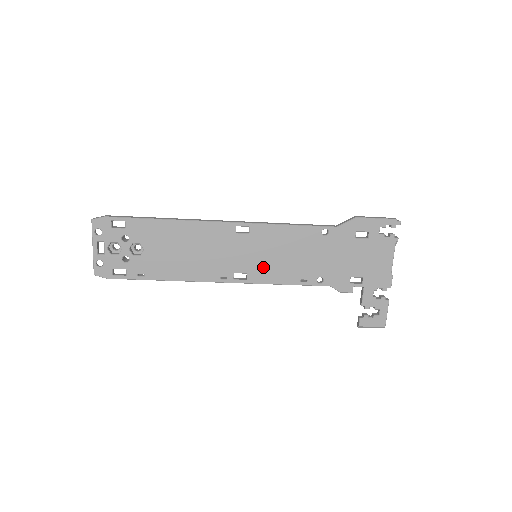
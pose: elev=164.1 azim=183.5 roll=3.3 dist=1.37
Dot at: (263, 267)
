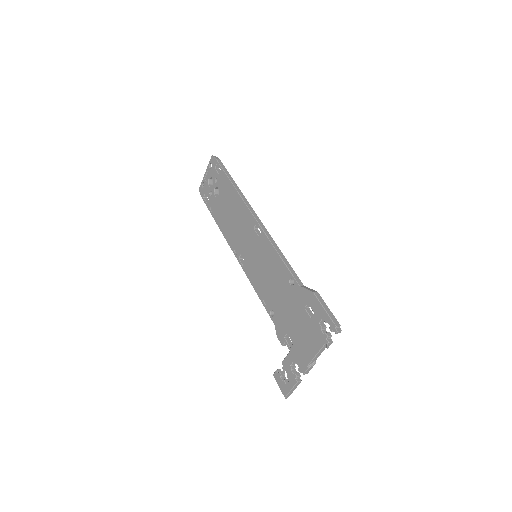
Dot at: (253, 267)
